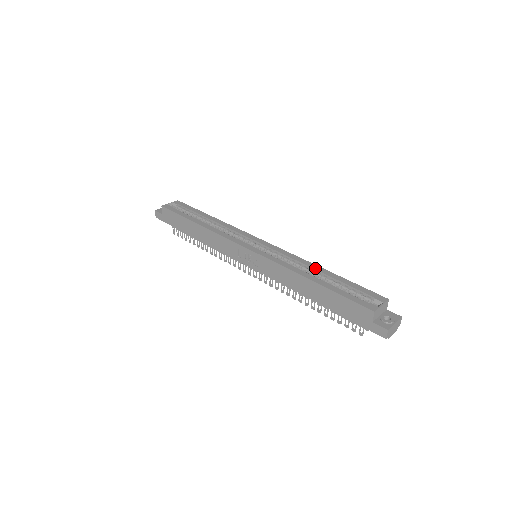
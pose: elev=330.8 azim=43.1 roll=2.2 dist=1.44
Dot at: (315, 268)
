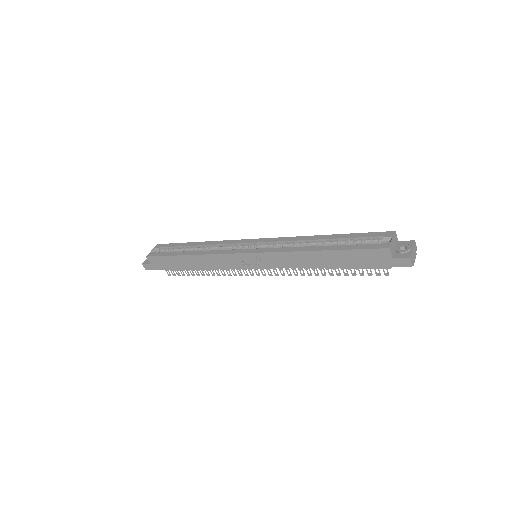
Dot at: (315, 238)
